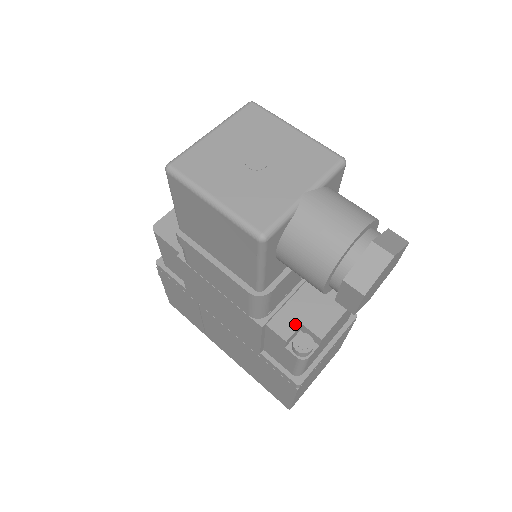
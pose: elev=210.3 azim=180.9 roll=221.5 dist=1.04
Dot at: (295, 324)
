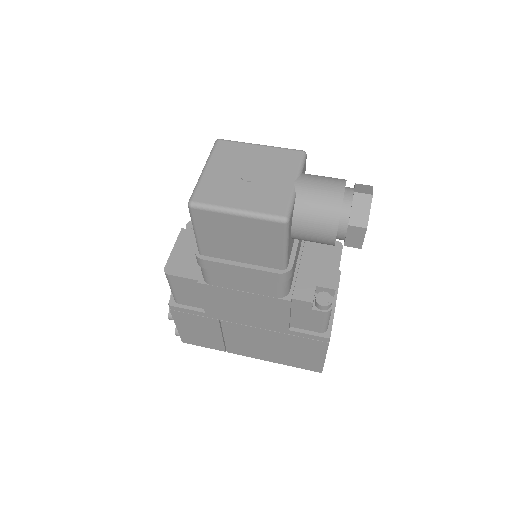
Dot at: (311, 288)
